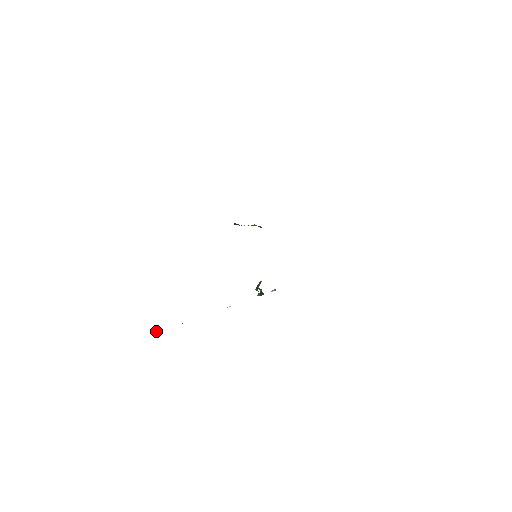
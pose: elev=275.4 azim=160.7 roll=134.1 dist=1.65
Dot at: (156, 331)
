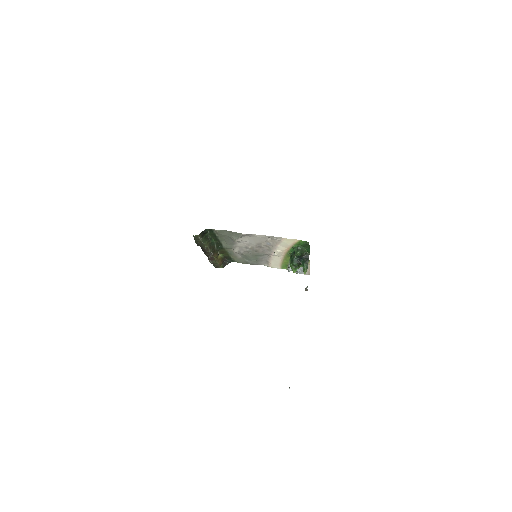
Dot at: out of frame
